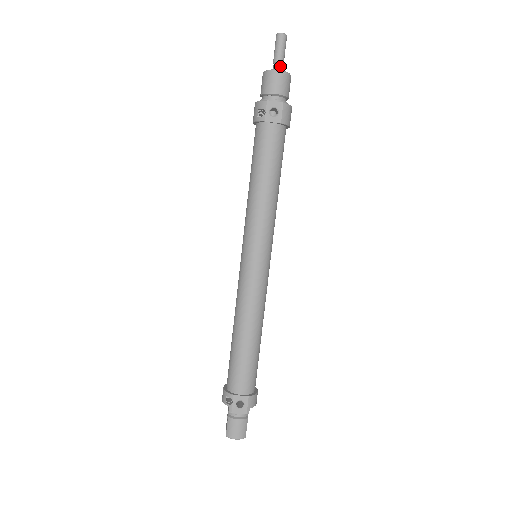
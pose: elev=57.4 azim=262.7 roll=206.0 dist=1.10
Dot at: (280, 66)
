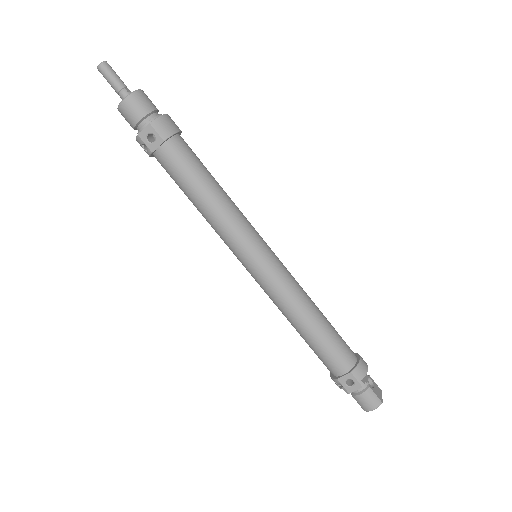
Dot at: (123, 93)
